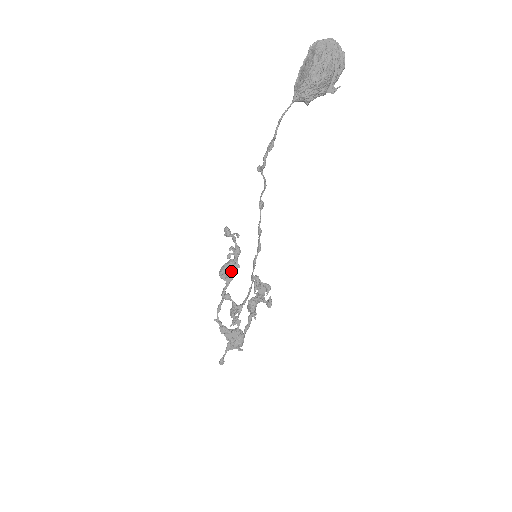
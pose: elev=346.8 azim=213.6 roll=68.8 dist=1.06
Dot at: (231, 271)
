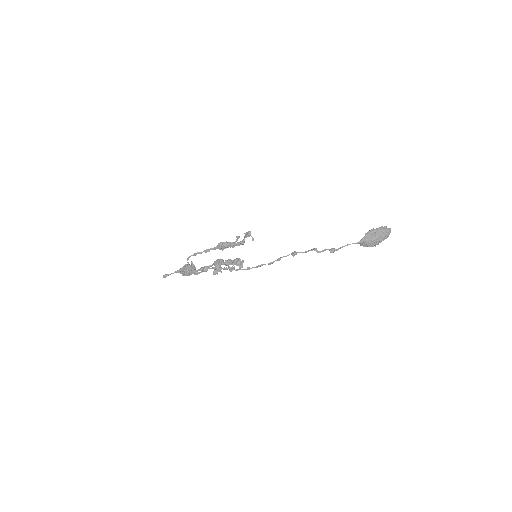
Dot at: (226, 246)
